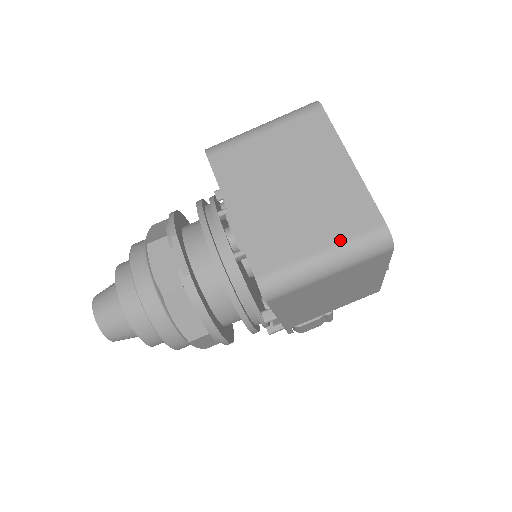
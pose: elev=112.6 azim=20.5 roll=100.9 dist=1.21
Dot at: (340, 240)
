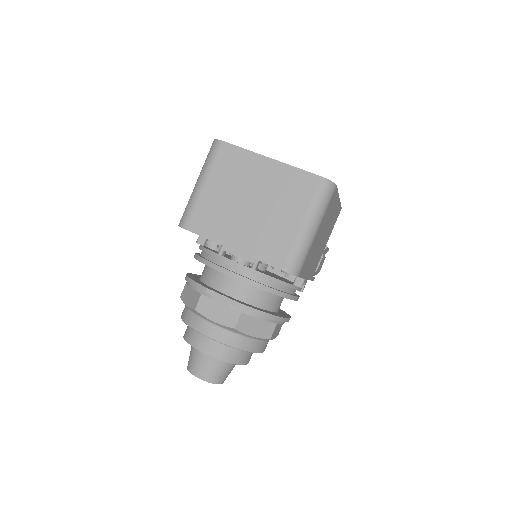
Dot at: (306, 208)
